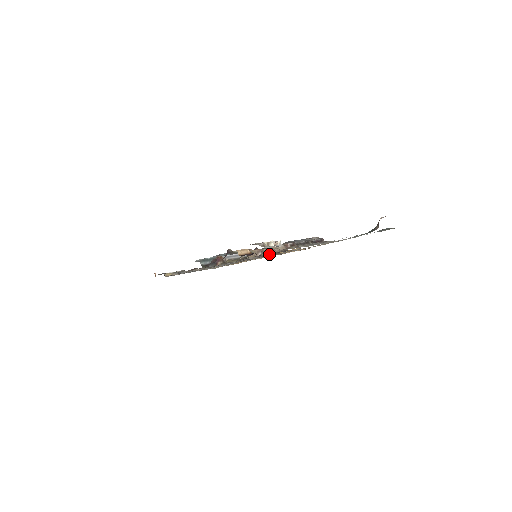
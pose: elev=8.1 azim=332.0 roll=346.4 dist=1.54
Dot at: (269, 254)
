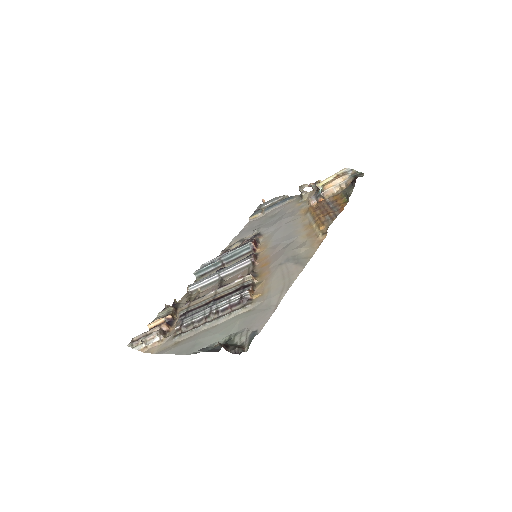
Dot at: (250, 268)
